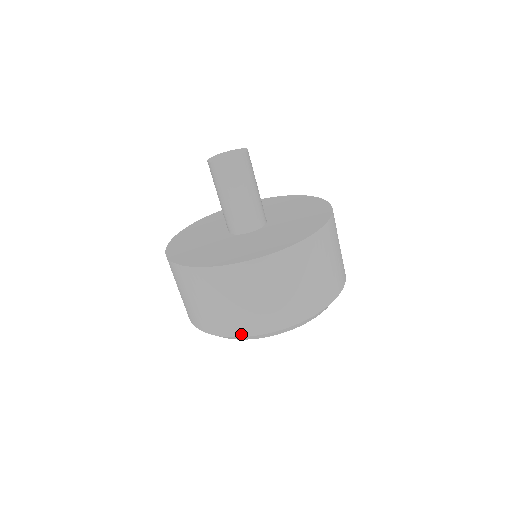
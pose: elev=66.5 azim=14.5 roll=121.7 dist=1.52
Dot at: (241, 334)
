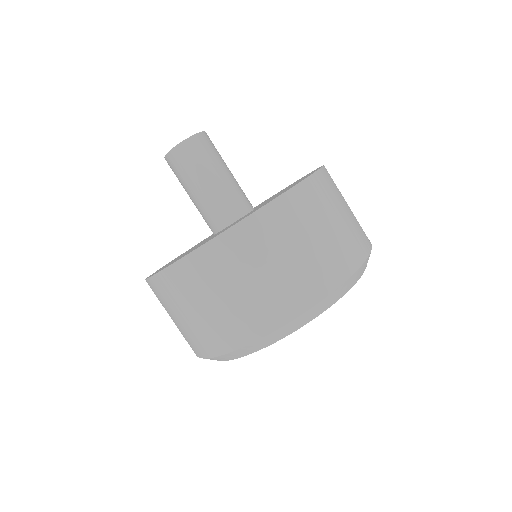
Dot at: (355, 266)
